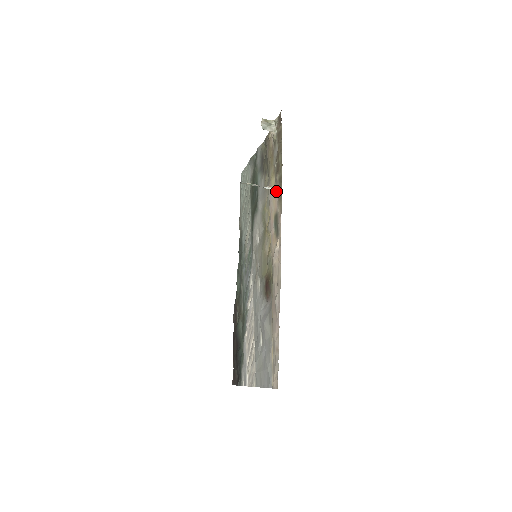
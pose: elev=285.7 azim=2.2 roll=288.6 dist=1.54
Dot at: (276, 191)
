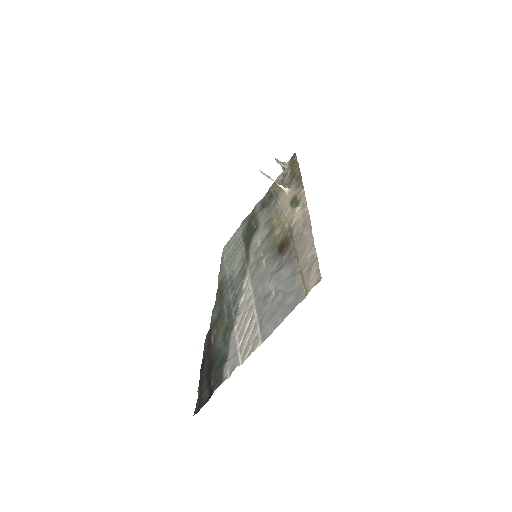
Dot at: (291, 189)
